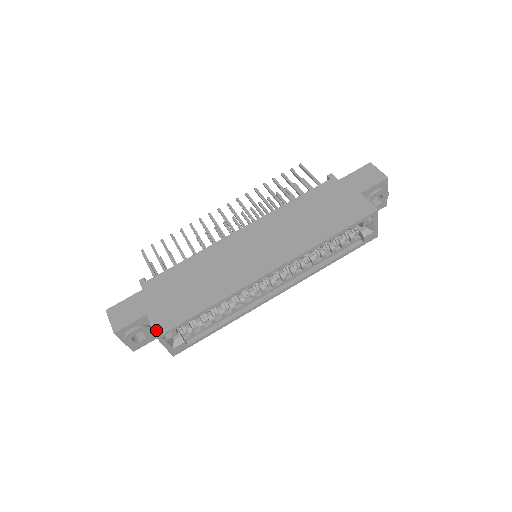
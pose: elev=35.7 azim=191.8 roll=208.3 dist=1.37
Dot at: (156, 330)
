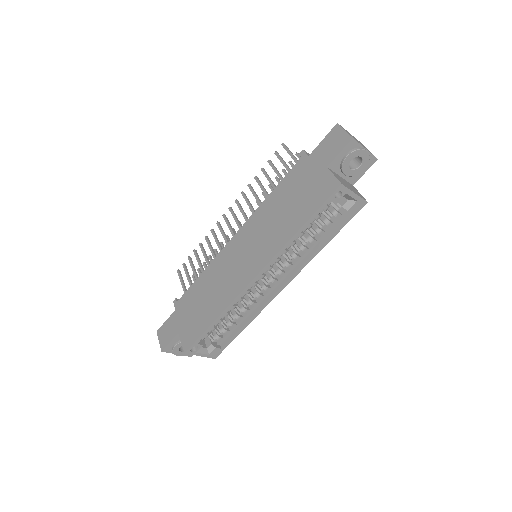
Dot at: (184, 346)
